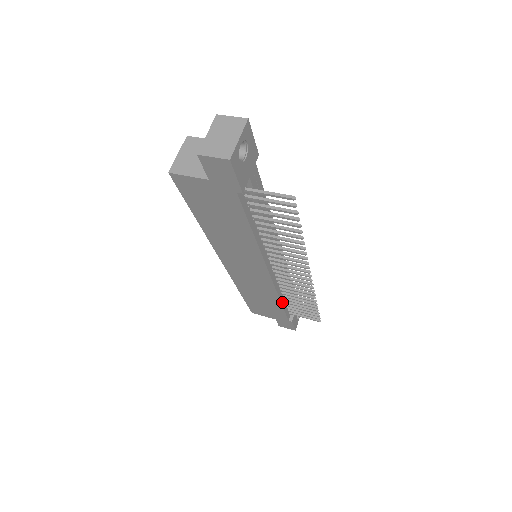
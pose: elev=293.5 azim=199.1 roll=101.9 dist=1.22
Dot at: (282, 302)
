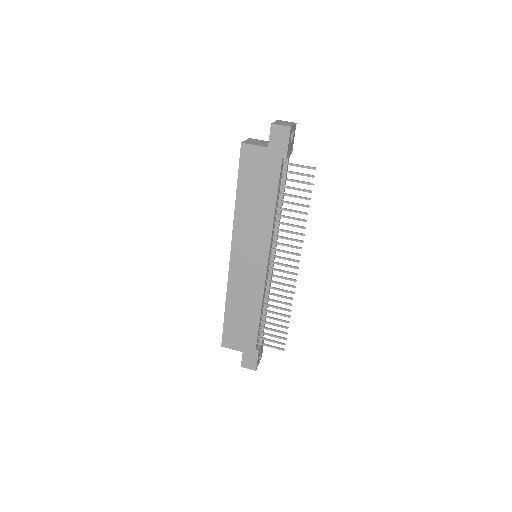
Dot at: (260, 315)
